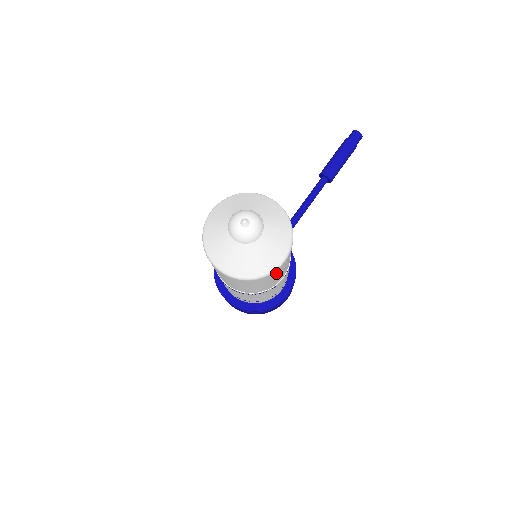
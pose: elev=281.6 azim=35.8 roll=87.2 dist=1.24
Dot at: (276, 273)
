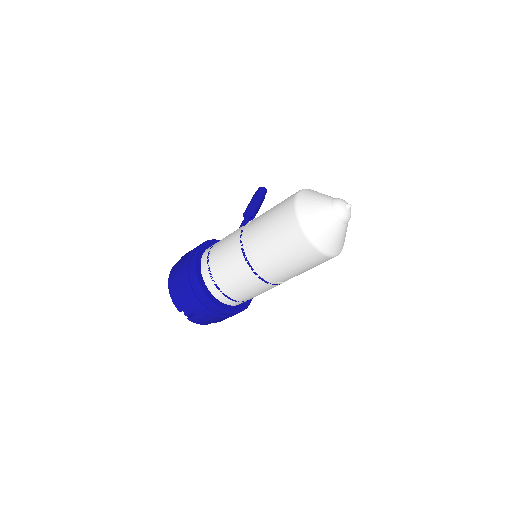
Dot at: occluded
